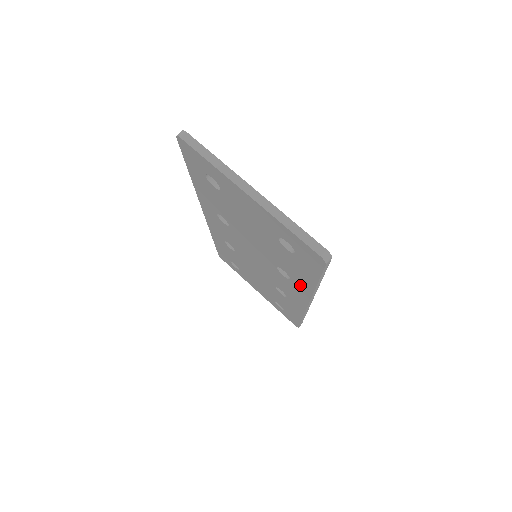
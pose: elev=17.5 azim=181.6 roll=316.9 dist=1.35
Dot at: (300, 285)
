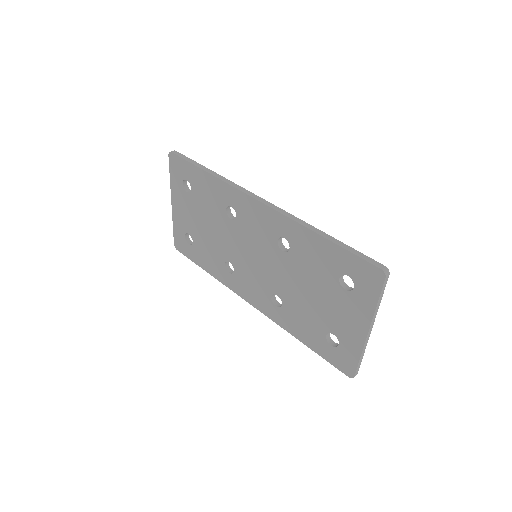
Dot at: (280, 317)
